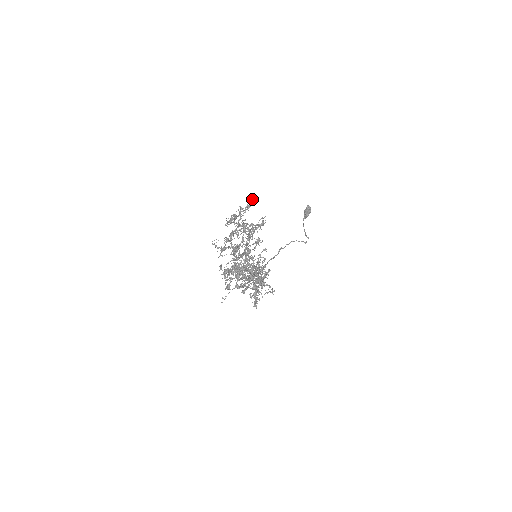
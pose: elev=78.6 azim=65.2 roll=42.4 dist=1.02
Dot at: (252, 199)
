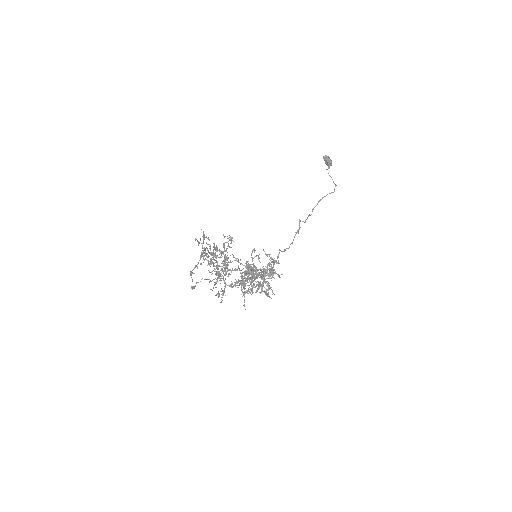
Dot at: (203, 232)
